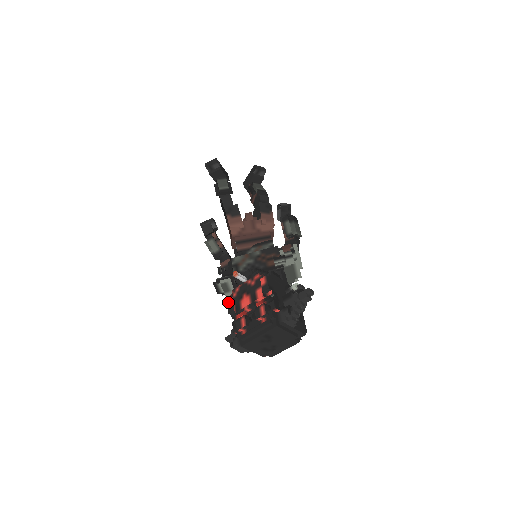
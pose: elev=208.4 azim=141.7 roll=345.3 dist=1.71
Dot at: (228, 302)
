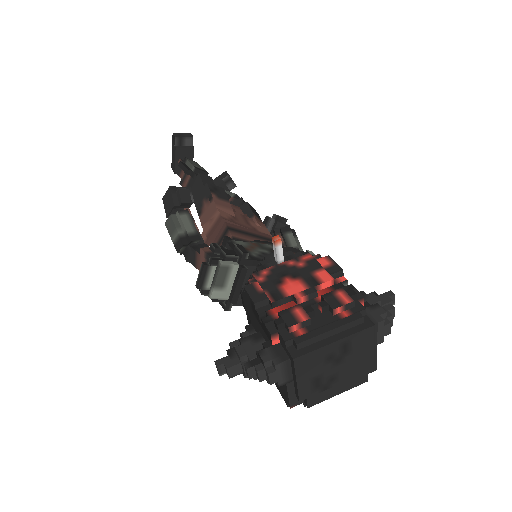
Dot at: (248, 288)
